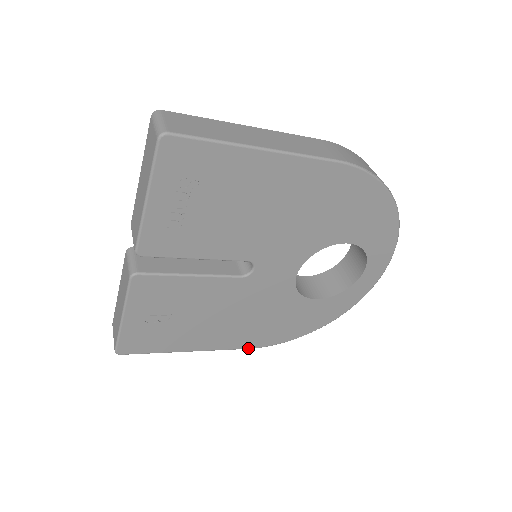
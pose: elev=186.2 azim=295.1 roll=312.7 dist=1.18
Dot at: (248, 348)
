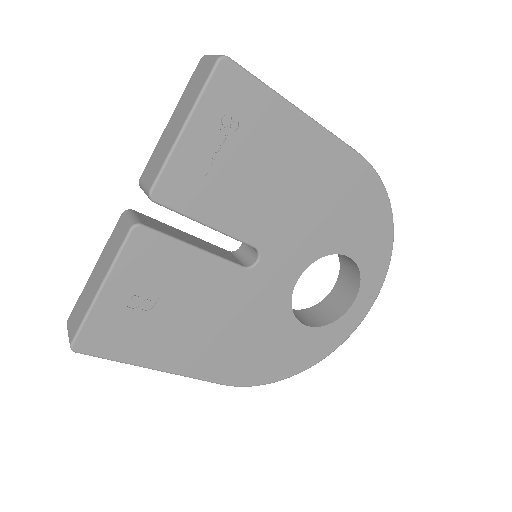
Dot at: (223, 383)
